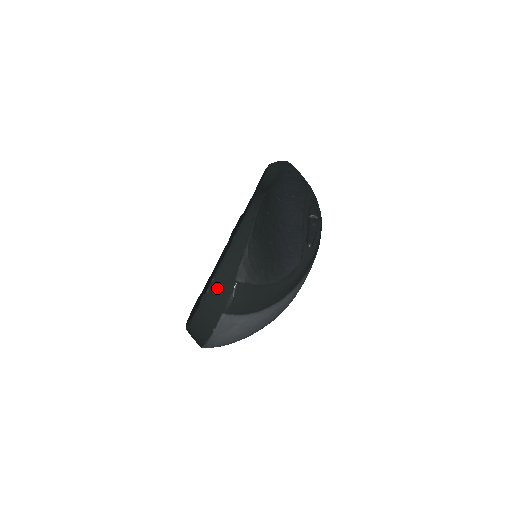
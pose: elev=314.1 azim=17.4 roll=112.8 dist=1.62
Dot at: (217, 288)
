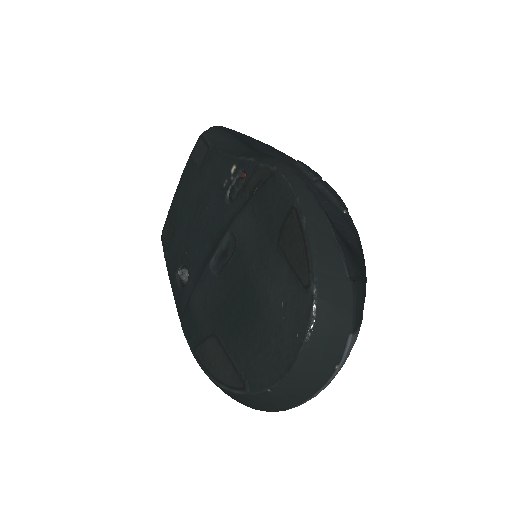
Dot at: (328, 300)
